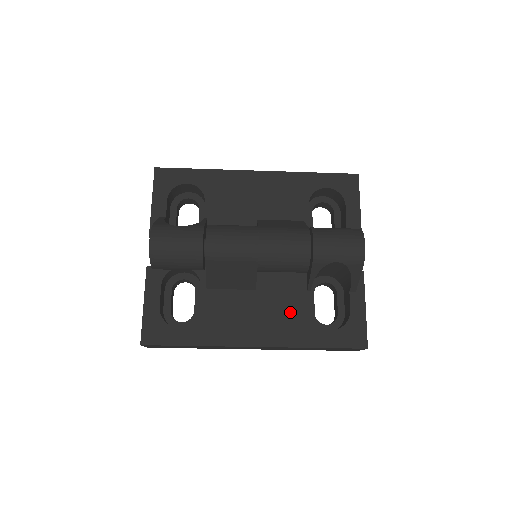
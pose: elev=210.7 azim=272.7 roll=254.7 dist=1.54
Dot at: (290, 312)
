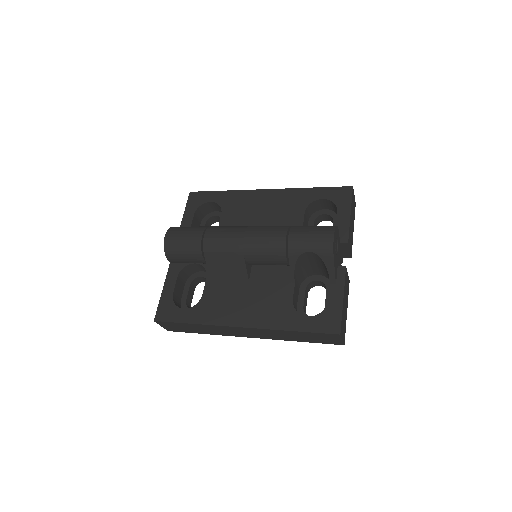
Dot at: (274, 300)
